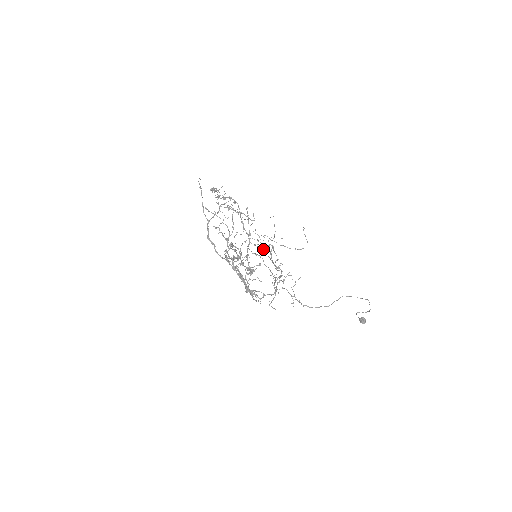
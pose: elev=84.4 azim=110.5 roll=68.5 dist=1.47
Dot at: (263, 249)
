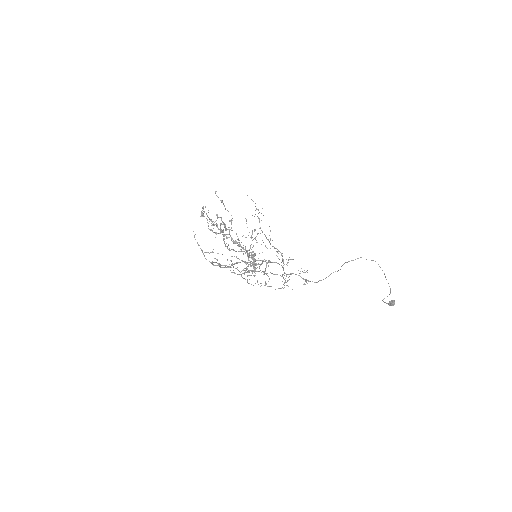
Dot at: (269, 279)
